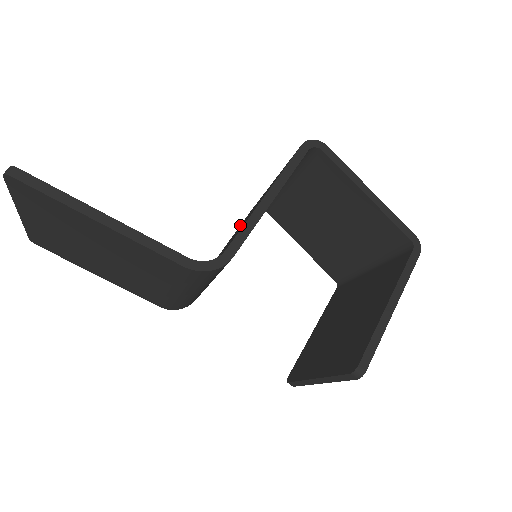
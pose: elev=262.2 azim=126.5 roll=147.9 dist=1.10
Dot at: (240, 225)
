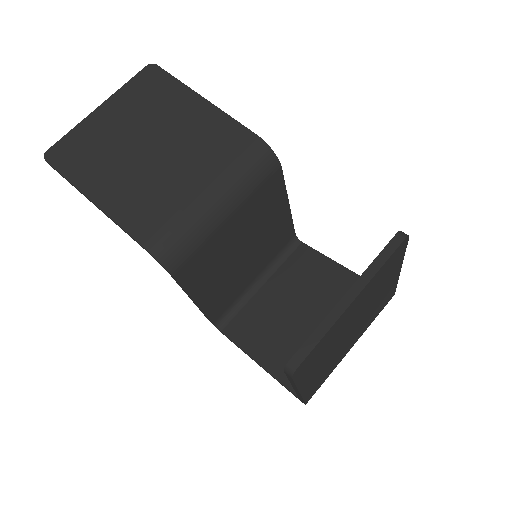
Dot at: occluded
